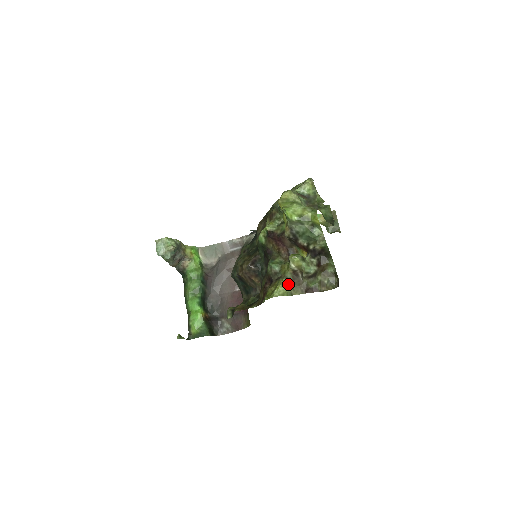
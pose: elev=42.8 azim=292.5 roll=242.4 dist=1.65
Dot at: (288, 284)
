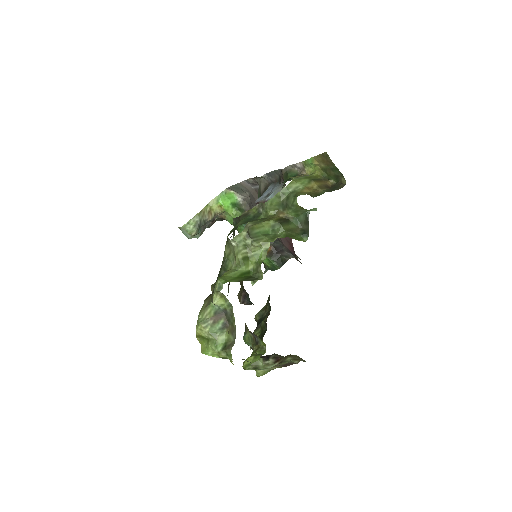
Dot at: occluded
